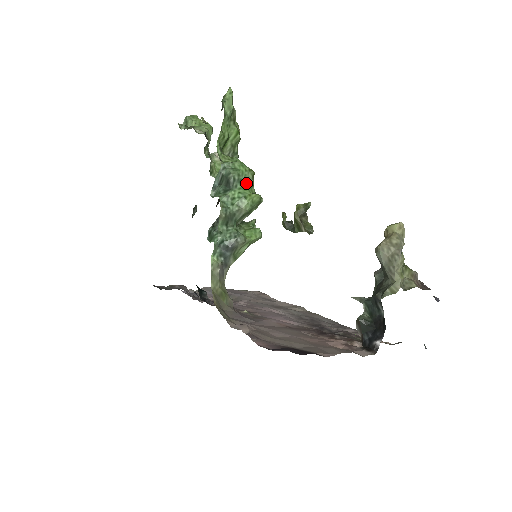
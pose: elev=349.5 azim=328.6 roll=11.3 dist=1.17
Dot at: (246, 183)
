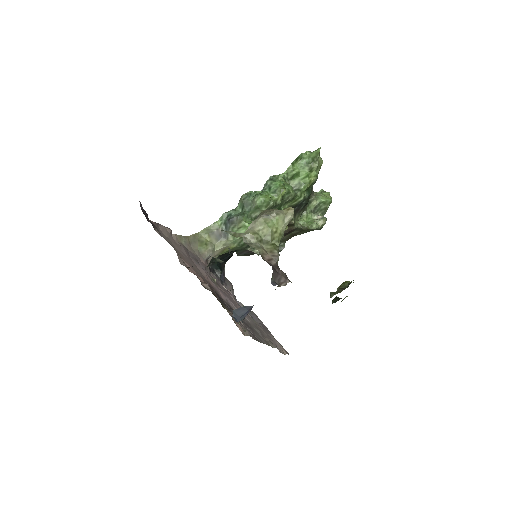
Dot at: (273, 191)
